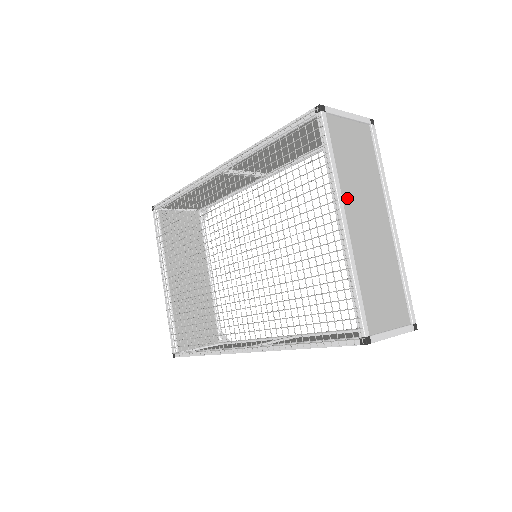
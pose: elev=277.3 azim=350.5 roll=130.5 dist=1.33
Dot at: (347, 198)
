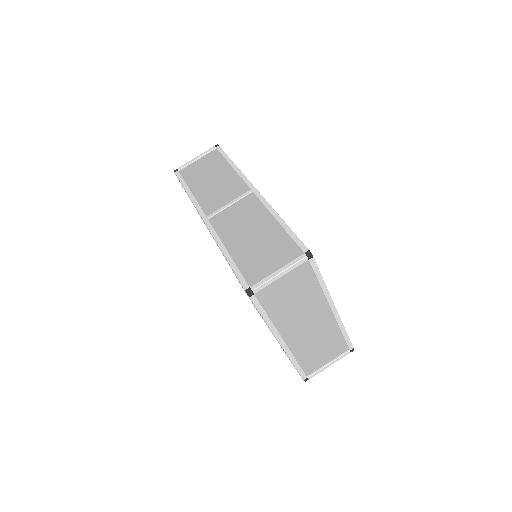
Dot at: (285, 326)
